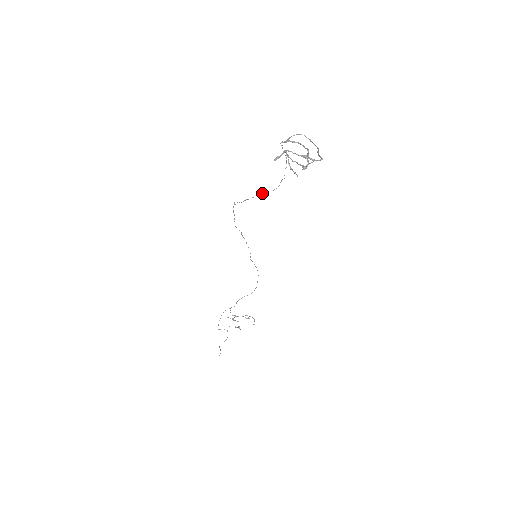
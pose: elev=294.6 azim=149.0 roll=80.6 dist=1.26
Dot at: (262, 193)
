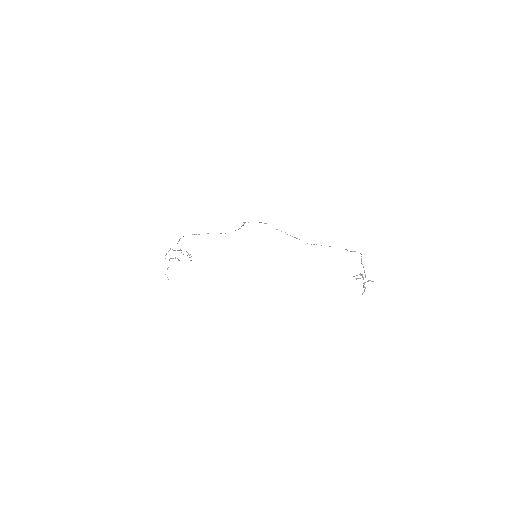
Dot at: (296, 238)
